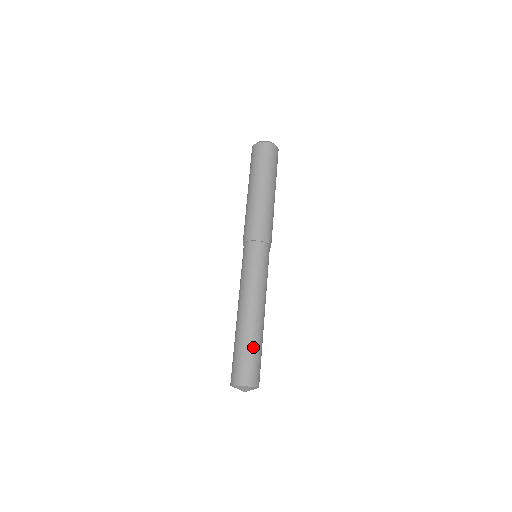
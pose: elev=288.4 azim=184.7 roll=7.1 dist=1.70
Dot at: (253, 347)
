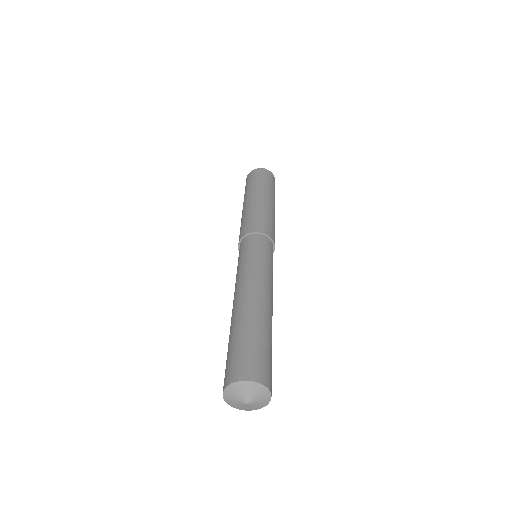
Dot at: (266, 337)
